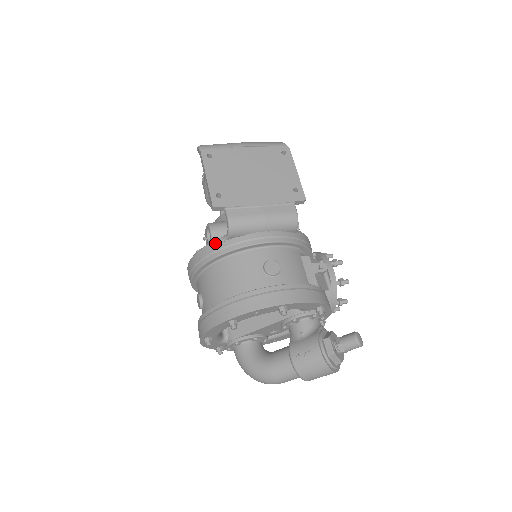
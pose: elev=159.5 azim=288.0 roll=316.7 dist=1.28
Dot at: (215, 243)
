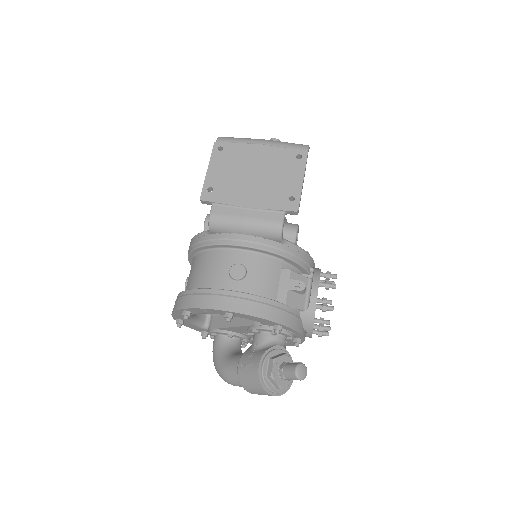
Dot at: (202, 234)
